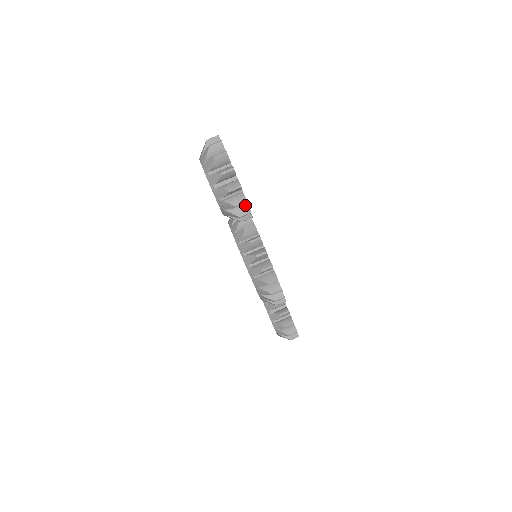
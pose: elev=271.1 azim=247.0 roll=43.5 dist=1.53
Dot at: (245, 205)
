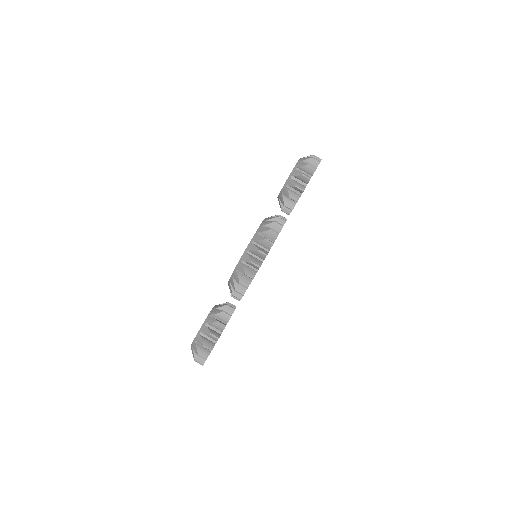
Dot at: (304, 186)
